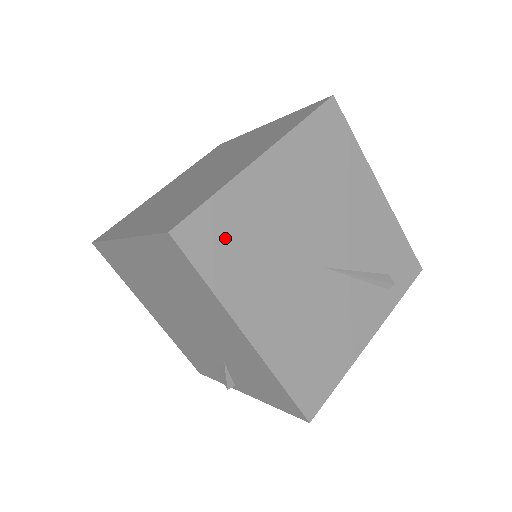
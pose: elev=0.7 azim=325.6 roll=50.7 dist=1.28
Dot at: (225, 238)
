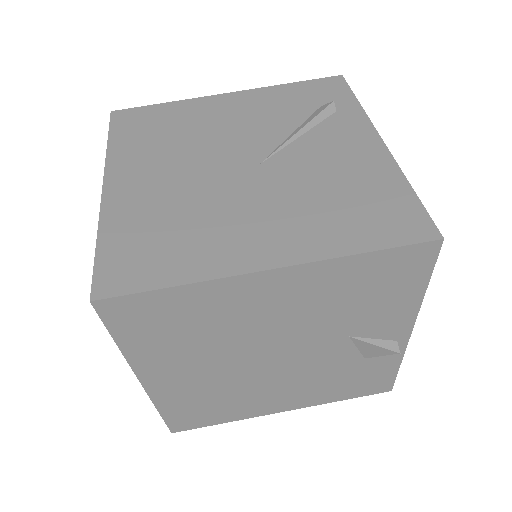
Dot at: (145, 248)
